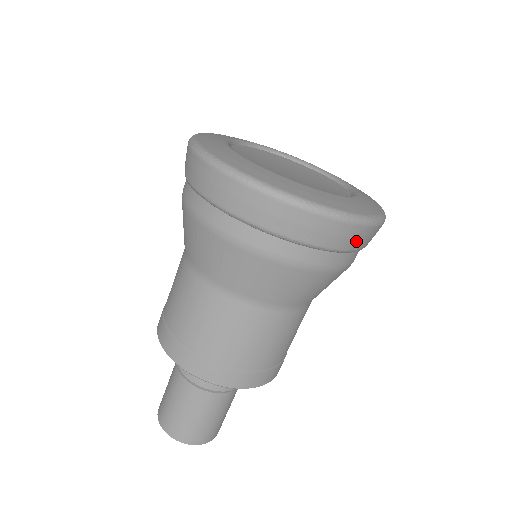
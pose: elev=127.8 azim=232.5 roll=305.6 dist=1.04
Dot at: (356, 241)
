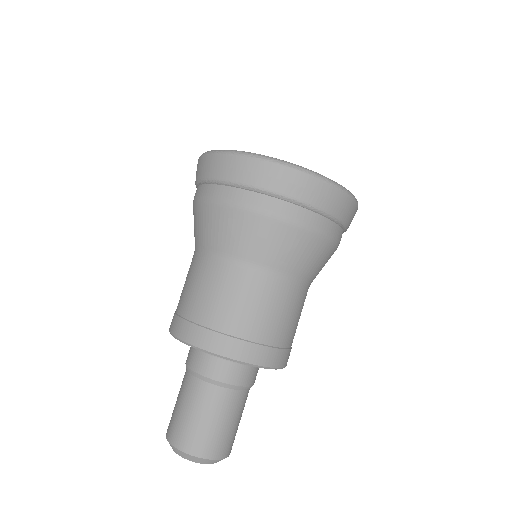
Dot at: (350, 217)
